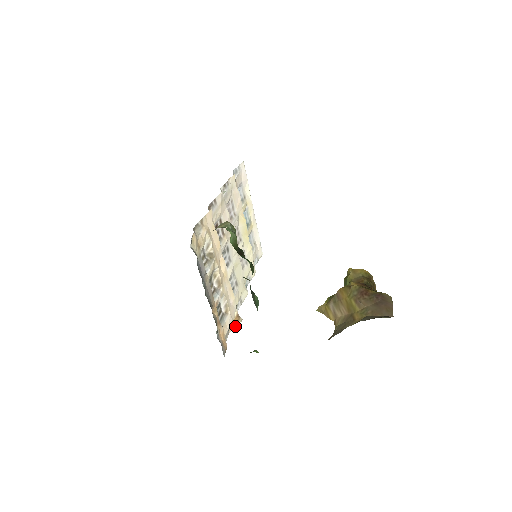
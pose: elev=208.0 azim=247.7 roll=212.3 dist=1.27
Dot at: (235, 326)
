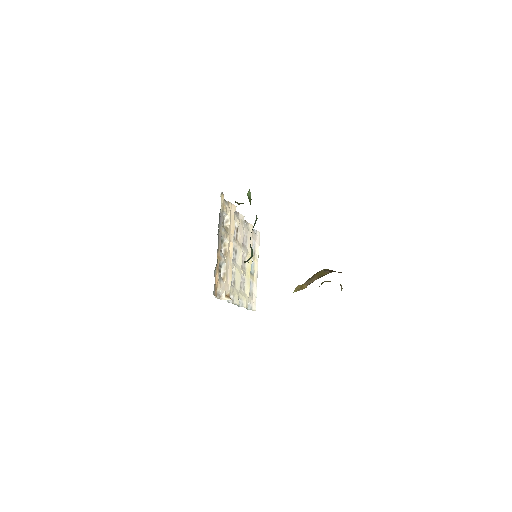
Dot at: (225, 299)
